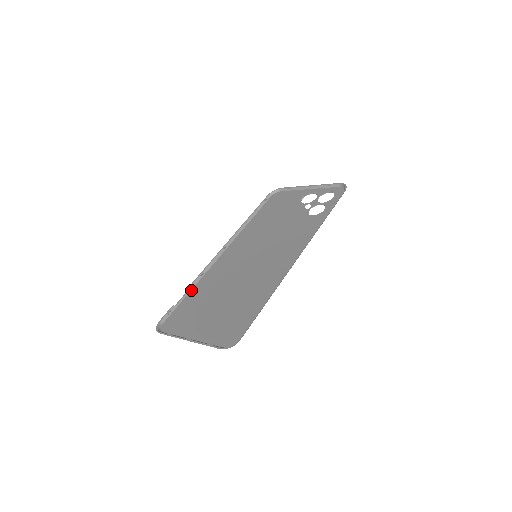
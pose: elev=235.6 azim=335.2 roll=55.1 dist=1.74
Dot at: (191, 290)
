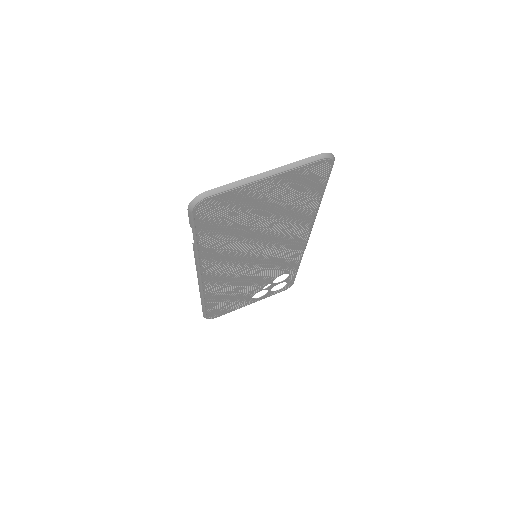
Dot at: (198, 243)
